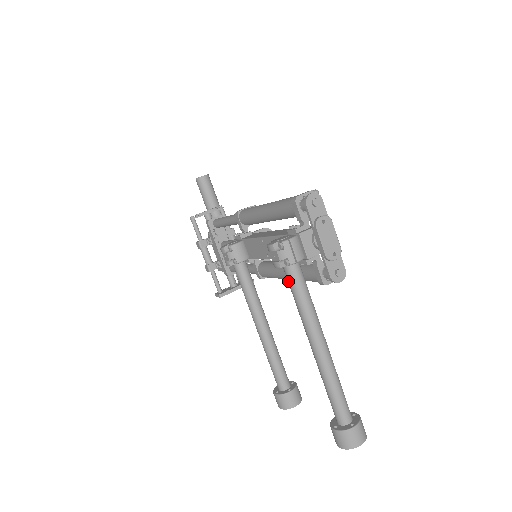
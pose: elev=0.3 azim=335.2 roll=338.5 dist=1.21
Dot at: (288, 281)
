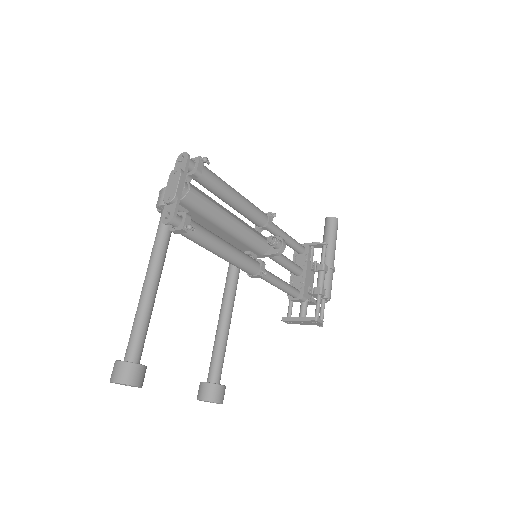
Dot at: occluded
